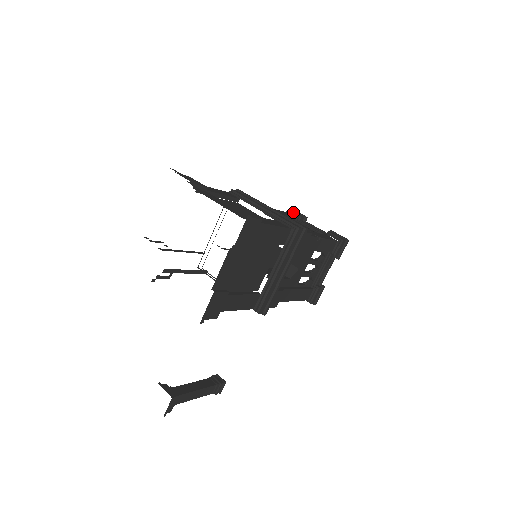
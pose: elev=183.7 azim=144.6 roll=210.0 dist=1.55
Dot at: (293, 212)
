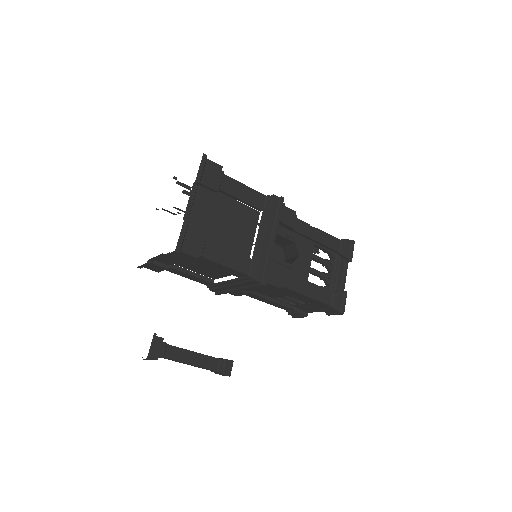
Dot at: occluded
